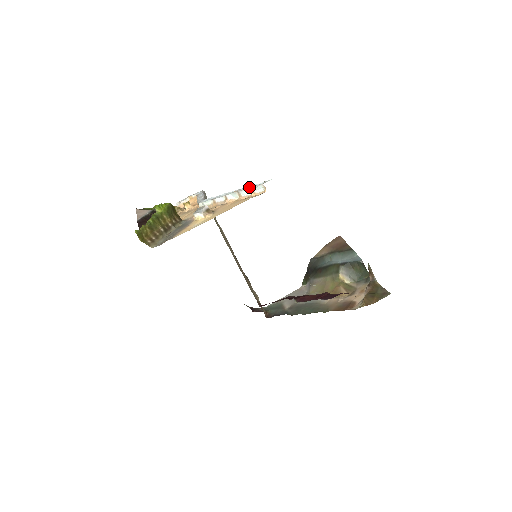
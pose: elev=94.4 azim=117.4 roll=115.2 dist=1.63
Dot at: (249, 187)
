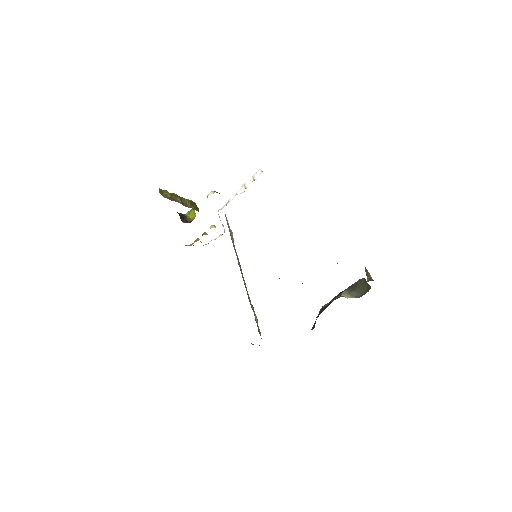
Dot at: (252, 176)
